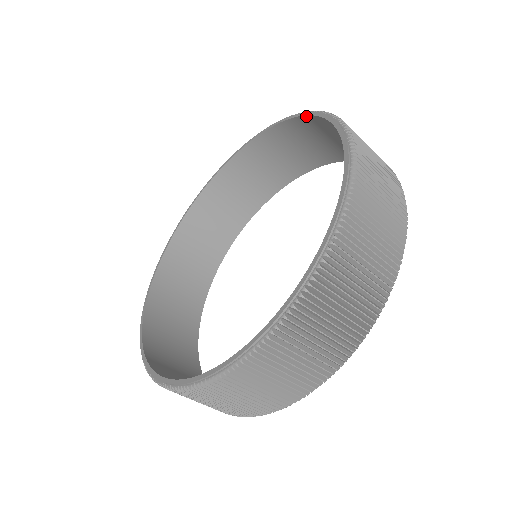
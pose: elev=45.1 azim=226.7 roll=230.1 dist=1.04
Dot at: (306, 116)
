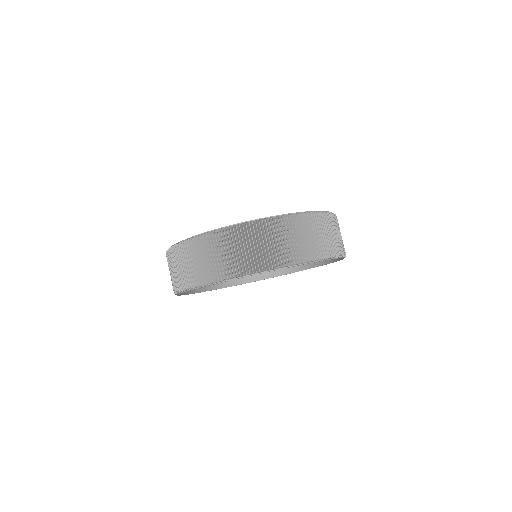
Dot at: occluded
